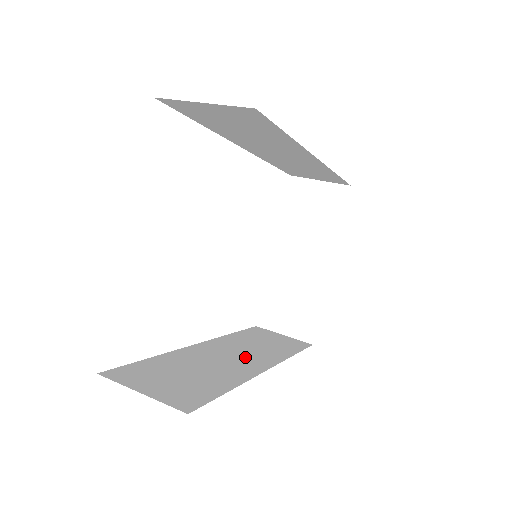
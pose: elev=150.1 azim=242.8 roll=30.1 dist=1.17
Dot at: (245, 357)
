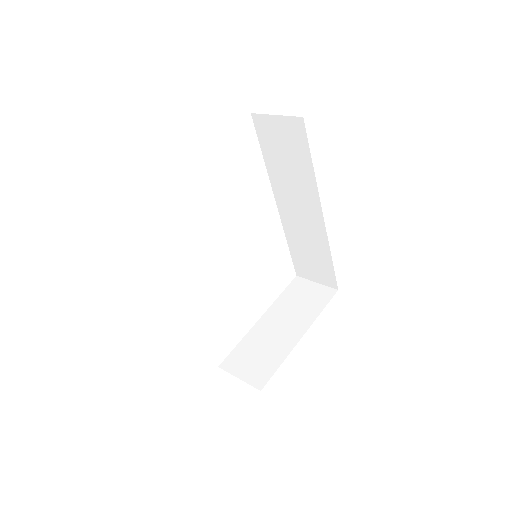
Dot at: occluded
